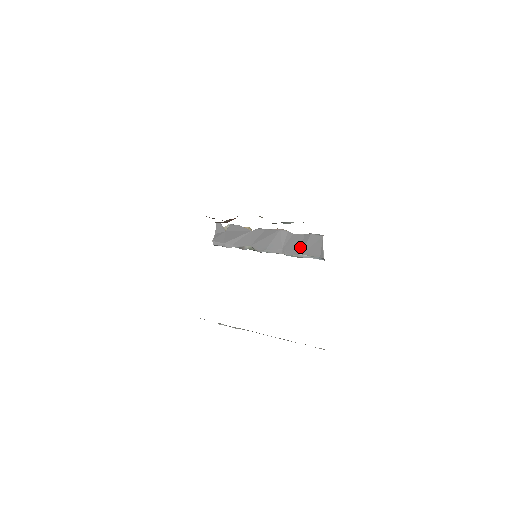
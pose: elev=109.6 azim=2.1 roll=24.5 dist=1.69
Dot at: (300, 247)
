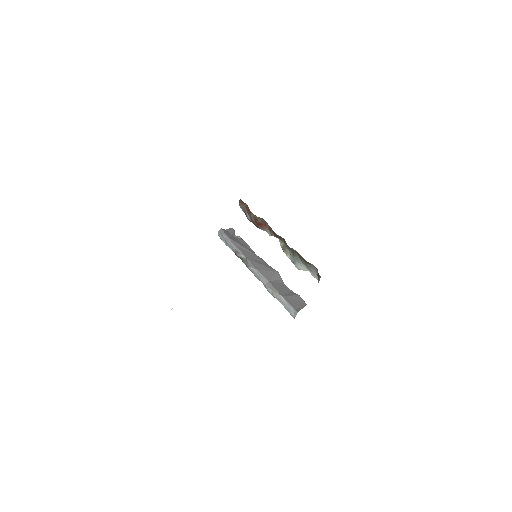
Dot at: (284, 293)
